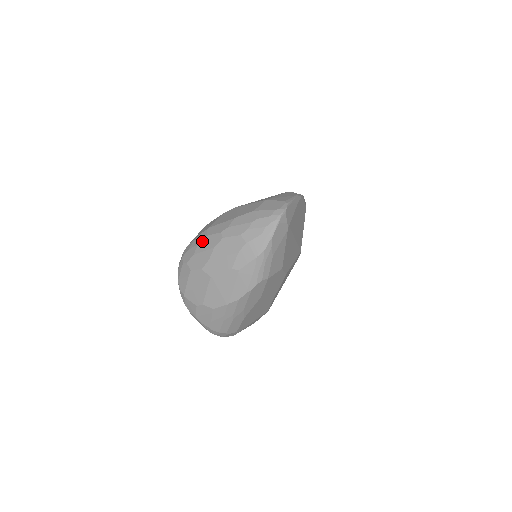
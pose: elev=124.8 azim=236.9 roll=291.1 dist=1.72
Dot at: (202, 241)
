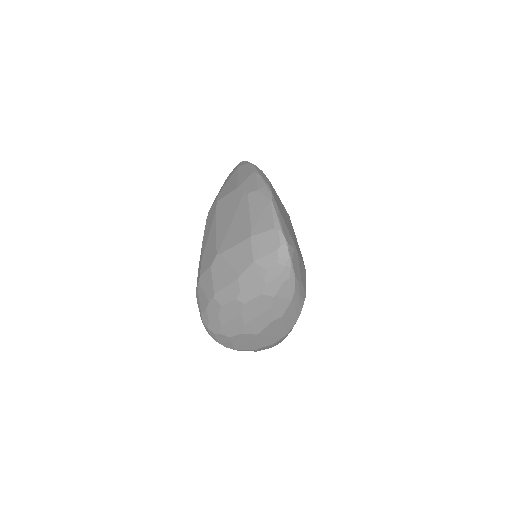
Dot at: (220, 312)
